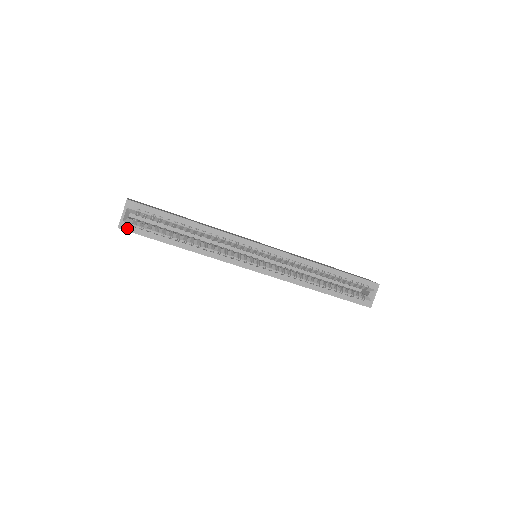
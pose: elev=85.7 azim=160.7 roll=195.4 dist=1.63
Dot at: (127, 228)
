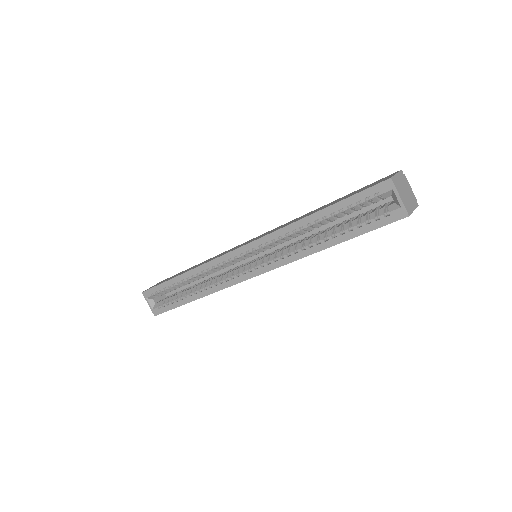
Dot at: (158, 312)
